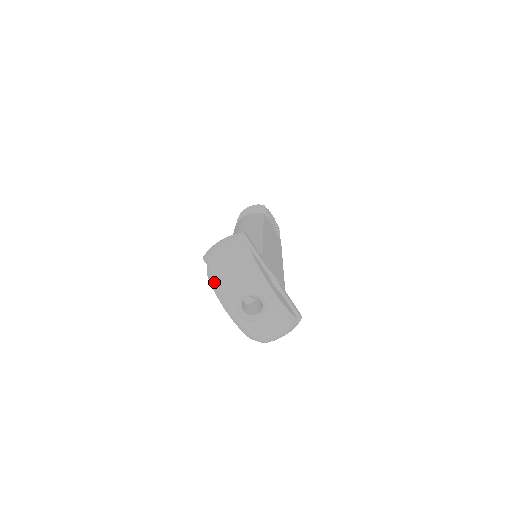
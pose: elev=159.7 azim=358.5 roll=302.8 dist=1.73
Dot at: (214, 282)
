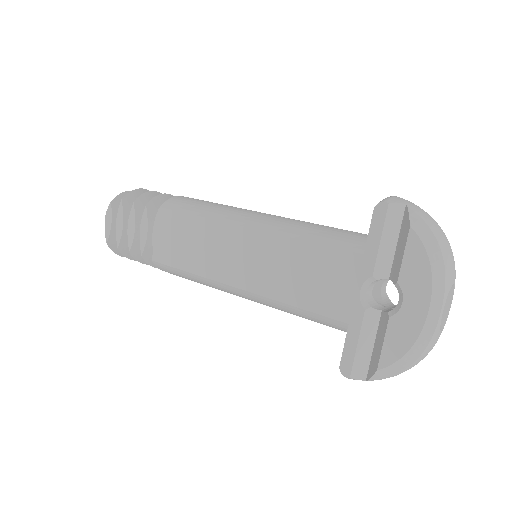
Dot at: (437, 243)
